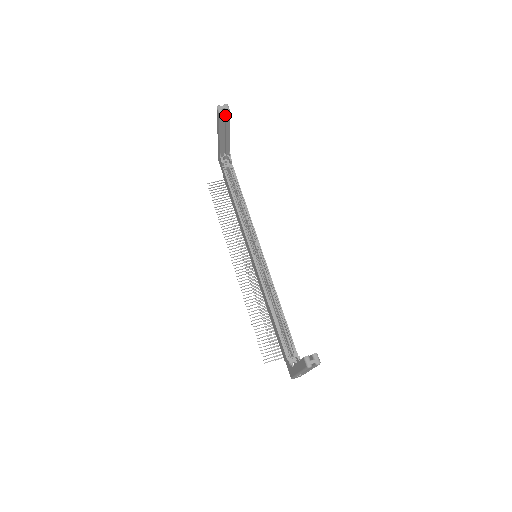
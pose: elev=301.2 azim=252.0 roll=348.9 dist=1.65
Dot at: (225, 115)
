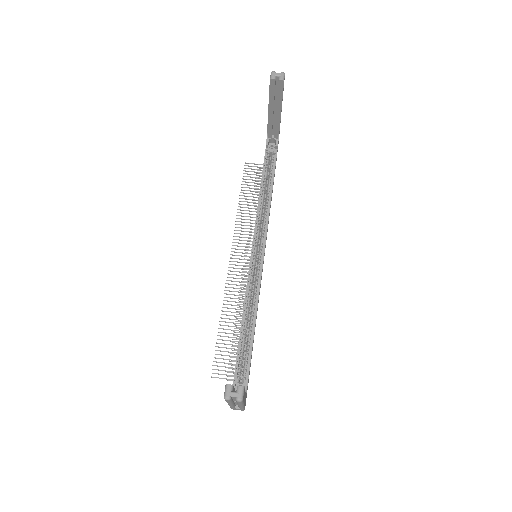
Dot at: (278, 85)
